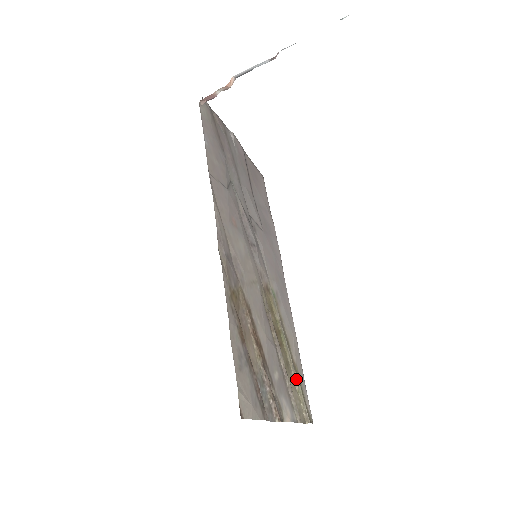
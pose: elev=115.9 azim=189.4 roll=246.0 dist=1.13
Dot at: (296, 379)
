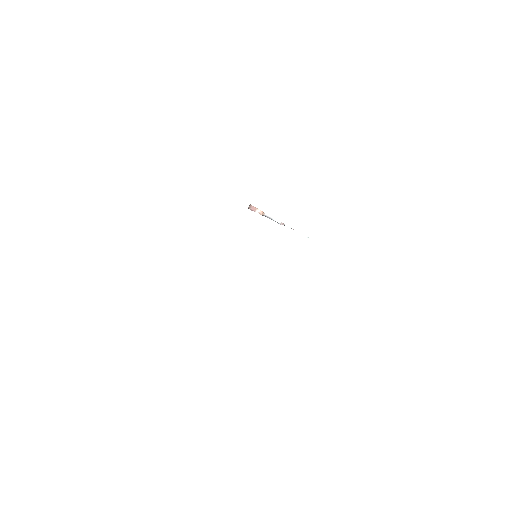
Dot at: occluded
